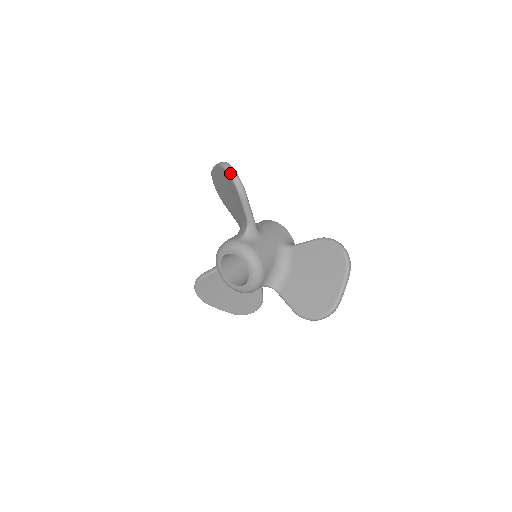
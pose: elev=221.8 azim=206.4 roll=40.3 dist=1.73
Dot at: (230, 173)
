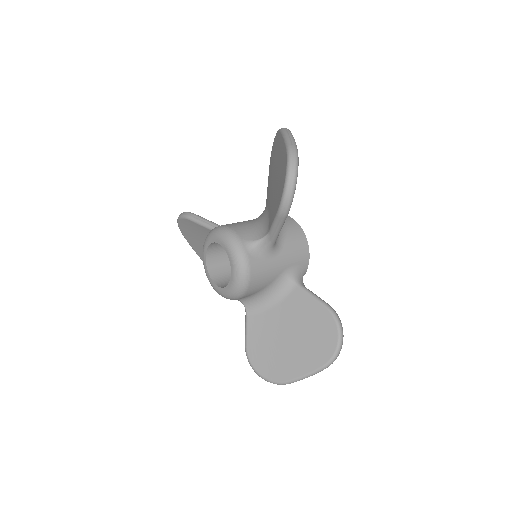
Dot at: (288, 178)
